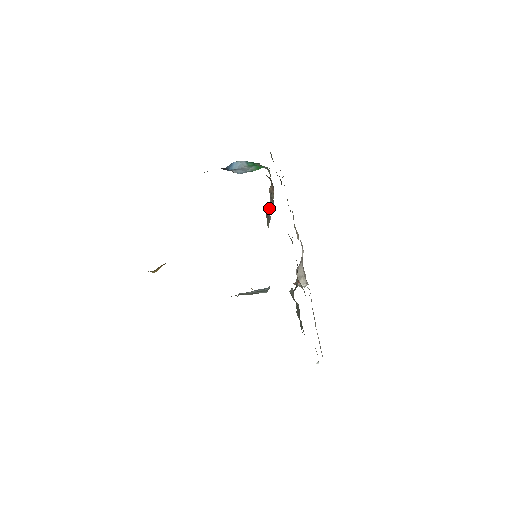
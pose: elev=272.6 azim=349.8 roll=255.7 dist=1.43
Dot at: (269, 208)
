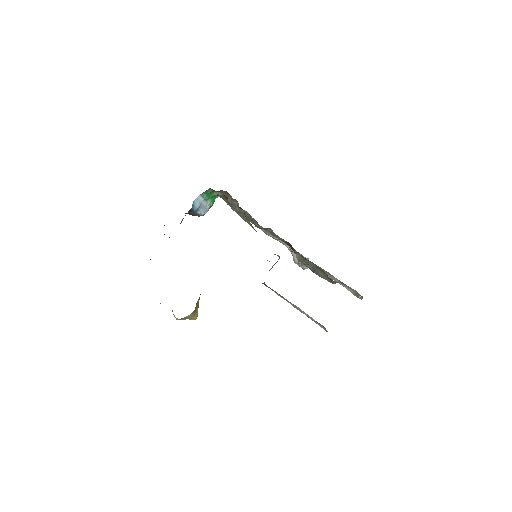
Dot at: (237, 207)
